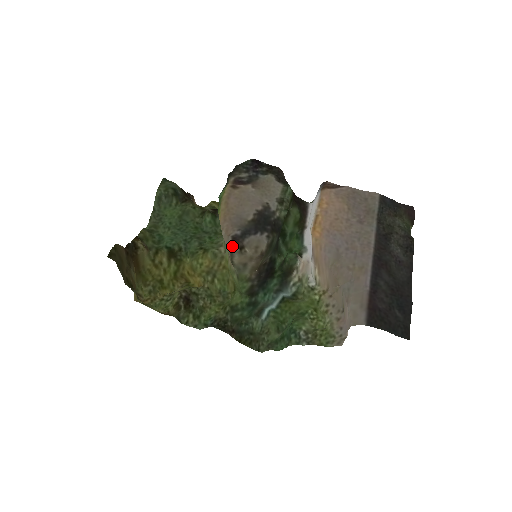
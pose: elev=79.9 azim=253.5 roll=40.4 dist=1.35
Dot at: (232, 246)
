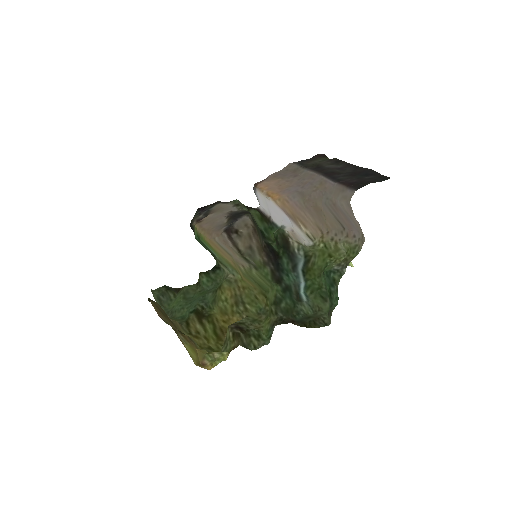
Dot at: (229, 236)
